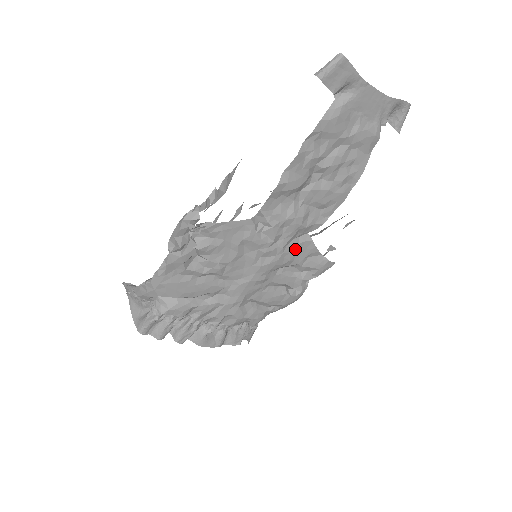
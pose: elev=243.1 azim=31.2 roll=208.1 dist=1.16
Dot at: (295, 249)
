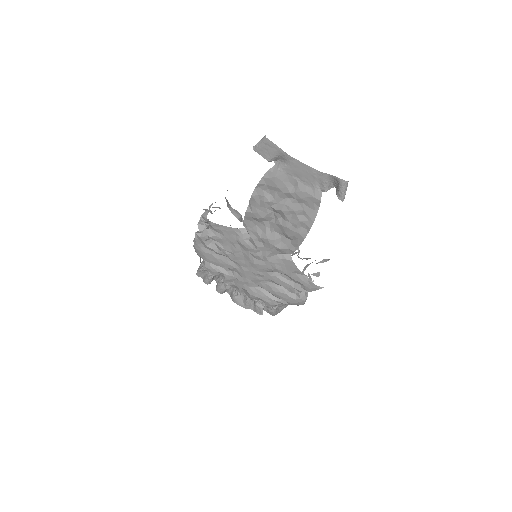
Dot at: (279, 262)
